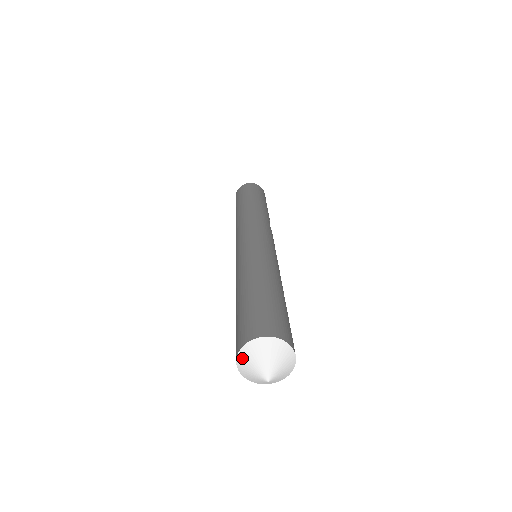
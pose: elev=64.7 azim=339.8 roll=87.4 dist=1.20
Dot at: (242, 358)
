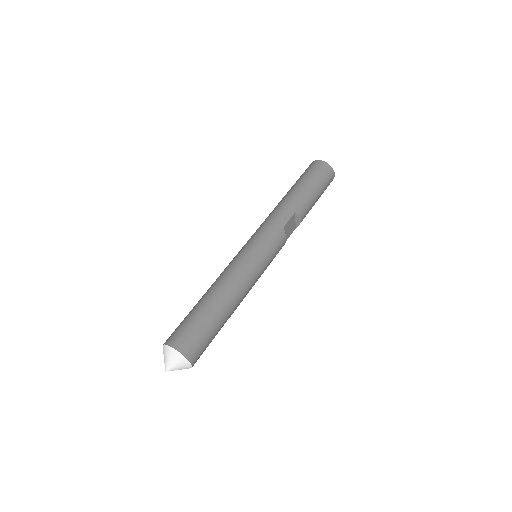
Dot at: occluded
